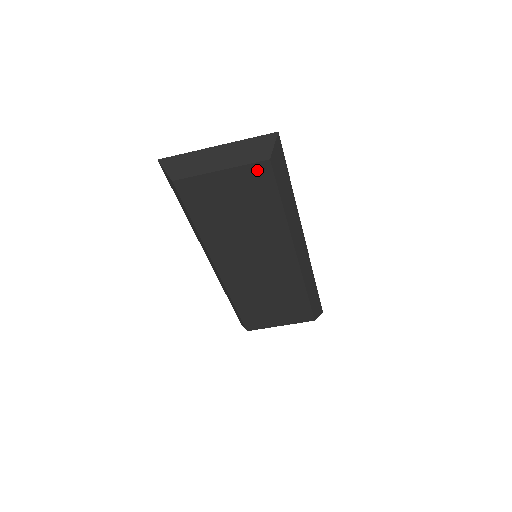
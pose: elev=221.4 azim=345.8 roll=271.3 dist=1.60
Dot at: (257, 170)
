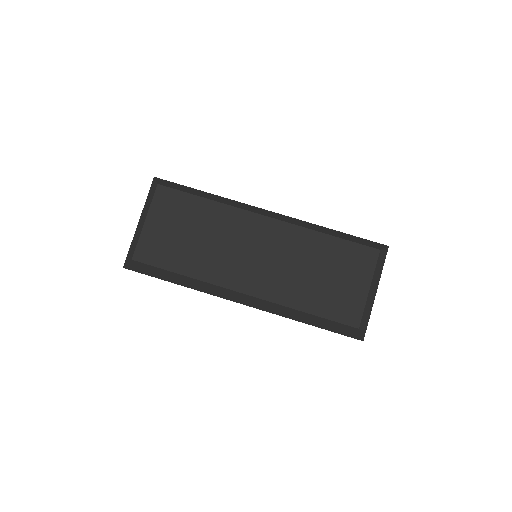
Dot at: (161, 197)
